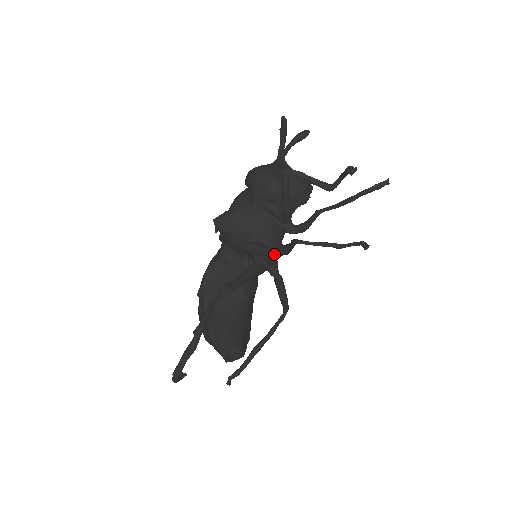
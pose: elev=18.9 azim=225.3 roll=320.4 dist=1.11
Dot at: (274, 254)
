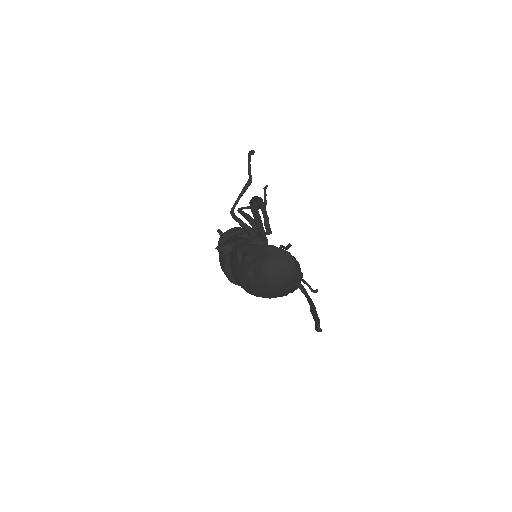
Dot at: occluded
